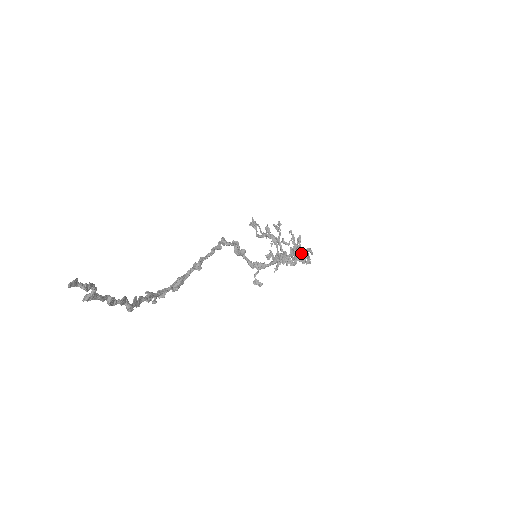
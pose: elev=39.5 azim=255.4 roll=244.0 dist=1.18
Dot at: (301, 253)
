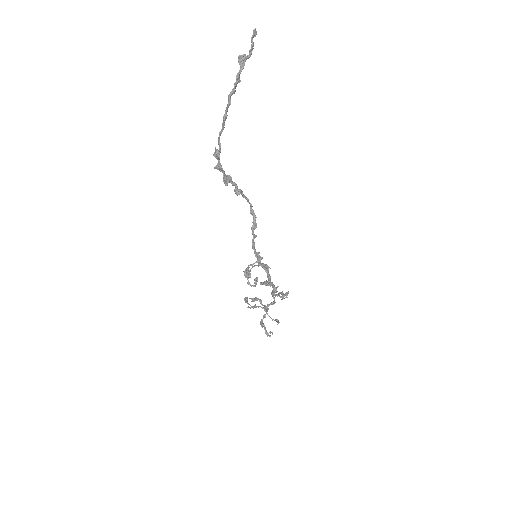
Dot at: occluded
